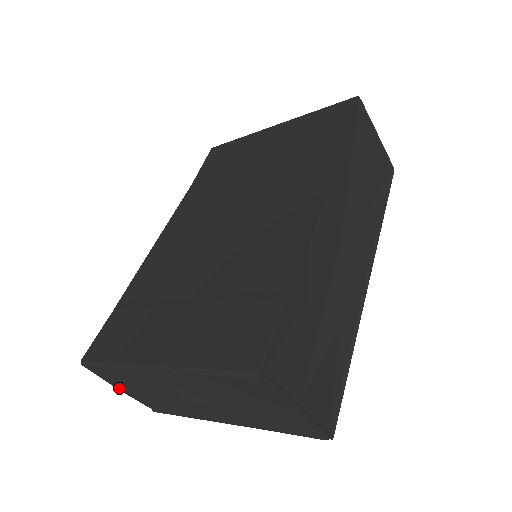
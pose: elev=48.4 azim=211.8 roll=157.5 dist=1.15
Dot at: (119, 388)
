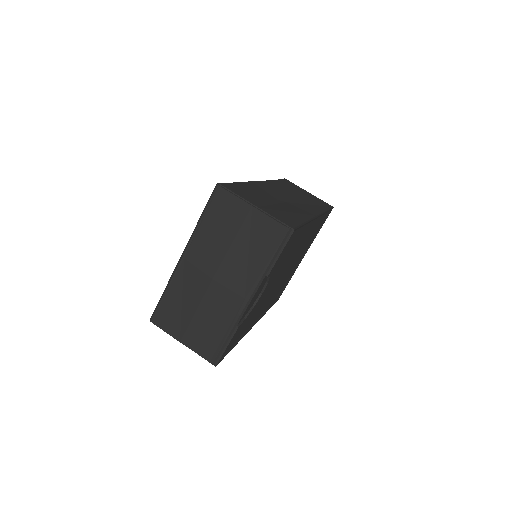
Dot at: (179, 338)
